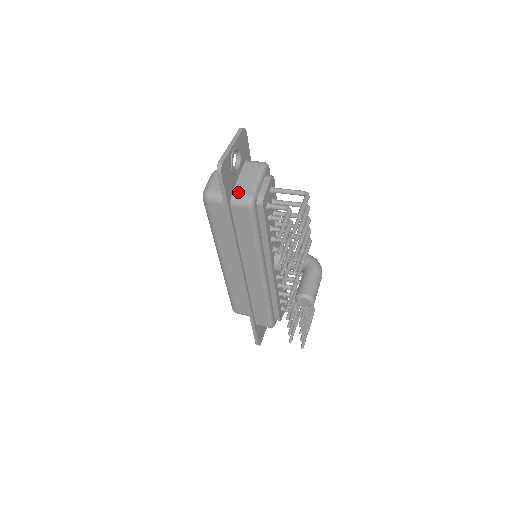
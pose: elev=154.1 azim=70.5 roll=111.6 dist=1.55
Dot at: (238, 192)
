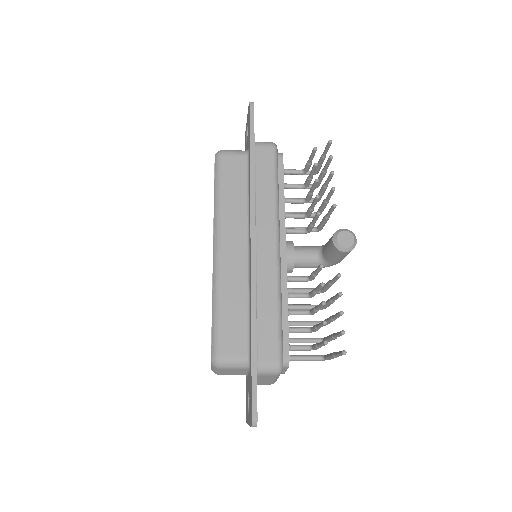
Dot at: occluded
